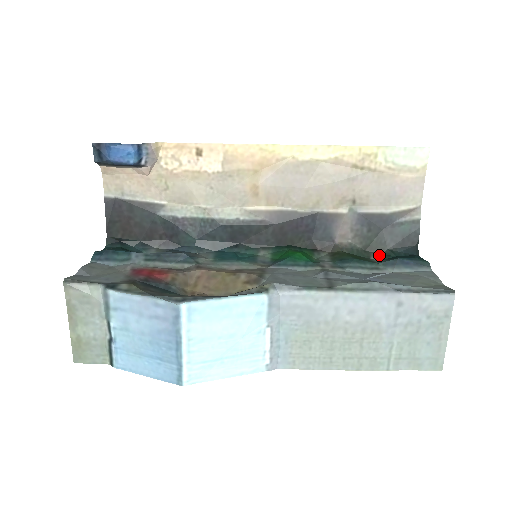
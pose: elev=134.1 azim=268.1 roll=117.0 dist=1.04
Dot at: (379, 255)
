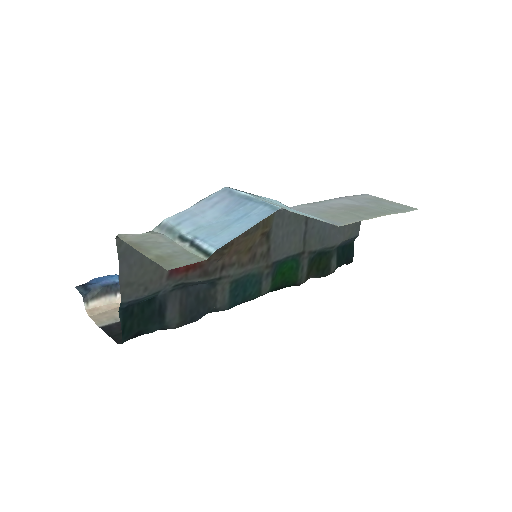
Dot at: (334, 271)
